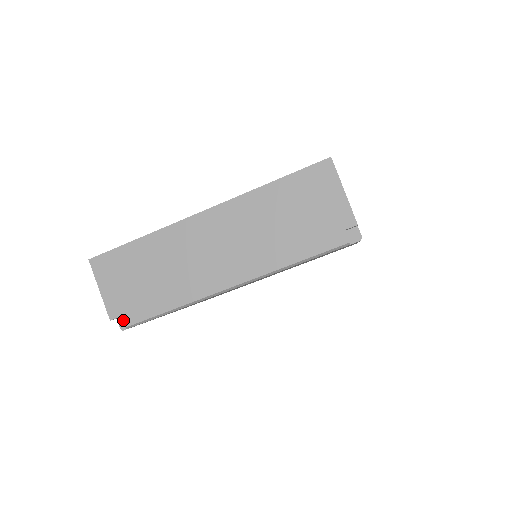
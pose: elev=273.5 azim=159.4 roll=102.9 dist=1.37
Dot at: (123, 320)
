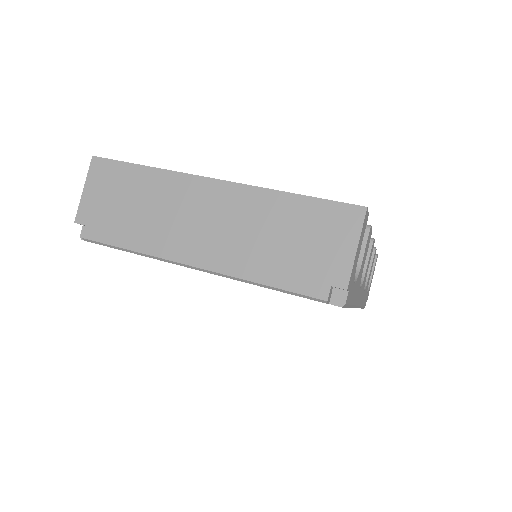
Dot at: (85, 230)
